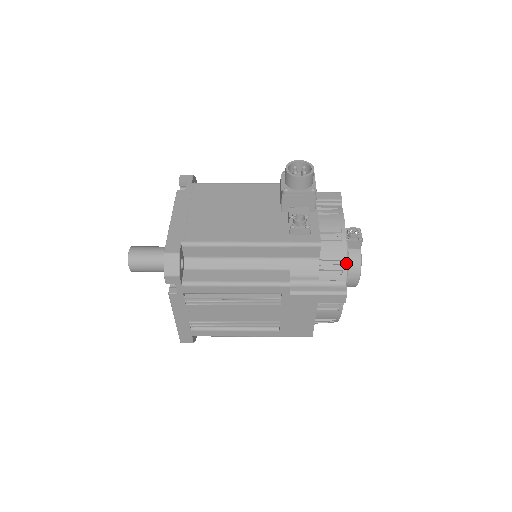
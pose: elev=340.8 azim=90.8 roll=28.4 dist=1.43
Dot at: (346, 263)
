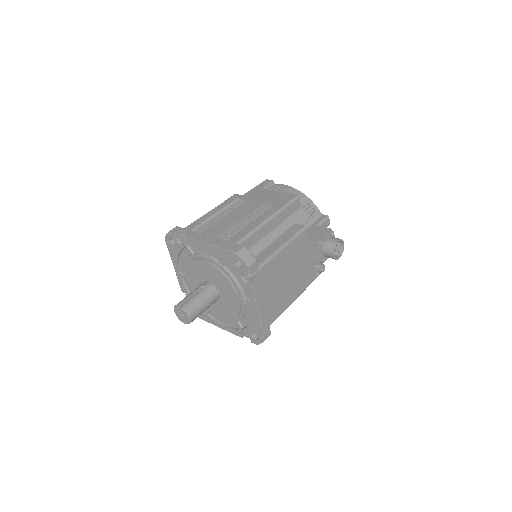
Dot at: occluded
